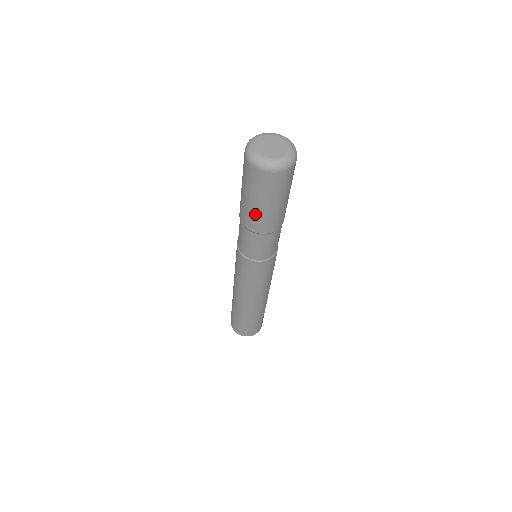
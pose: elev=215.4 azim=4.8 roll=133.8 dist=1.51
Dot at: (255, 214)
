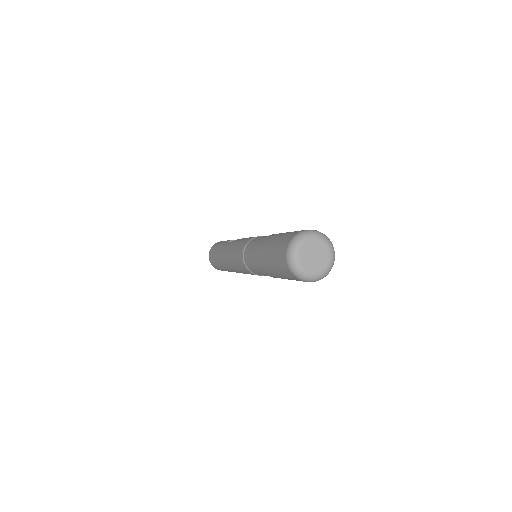
Dot at: occluded
